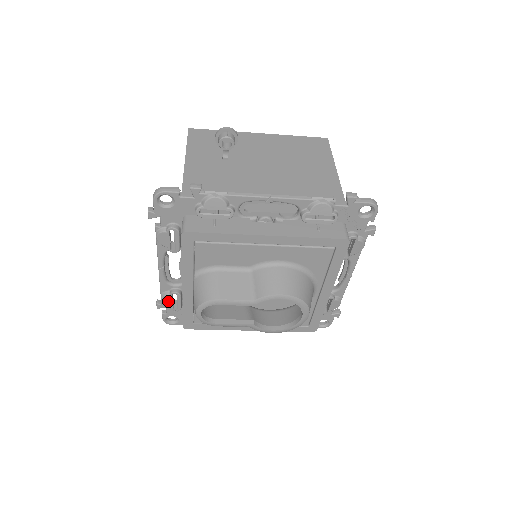
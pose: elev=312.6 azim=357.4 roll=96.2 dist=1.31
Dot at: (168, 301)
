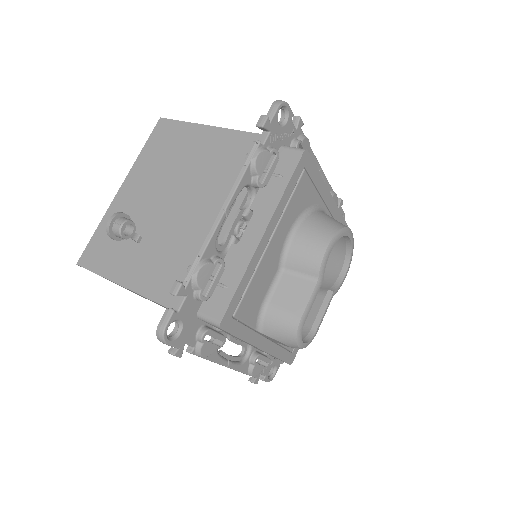
Dot at: (258, 370)
